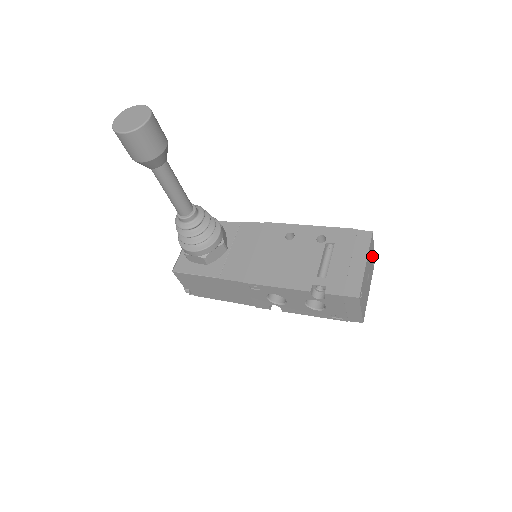
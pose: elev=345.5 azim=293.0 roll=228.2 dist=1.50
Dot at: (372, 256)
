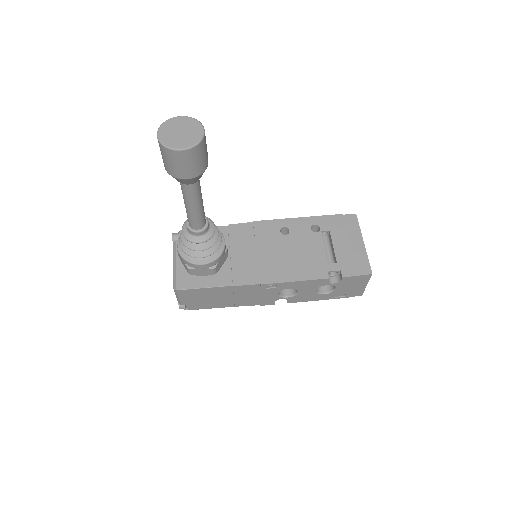
Dot at: occluded
